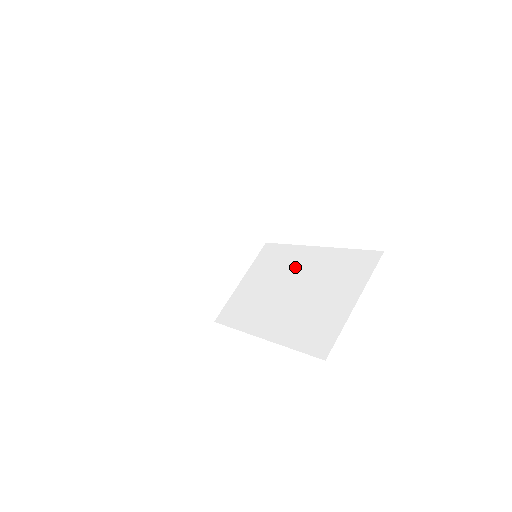
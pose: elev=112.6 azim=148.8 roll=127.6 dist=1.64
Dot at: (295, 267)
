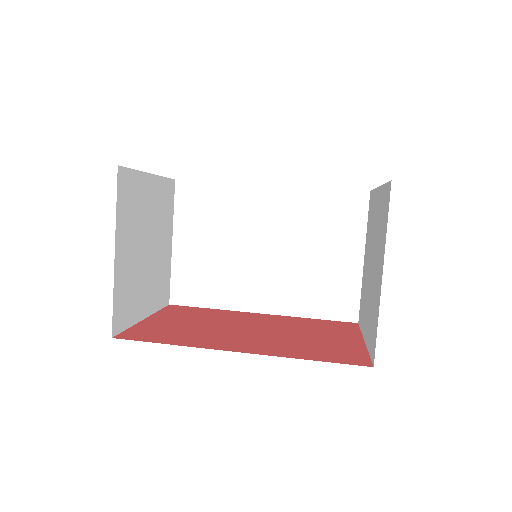
Dot at: (254, 218)
